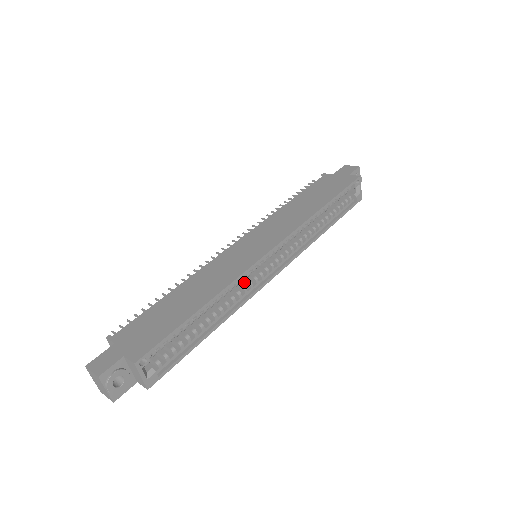
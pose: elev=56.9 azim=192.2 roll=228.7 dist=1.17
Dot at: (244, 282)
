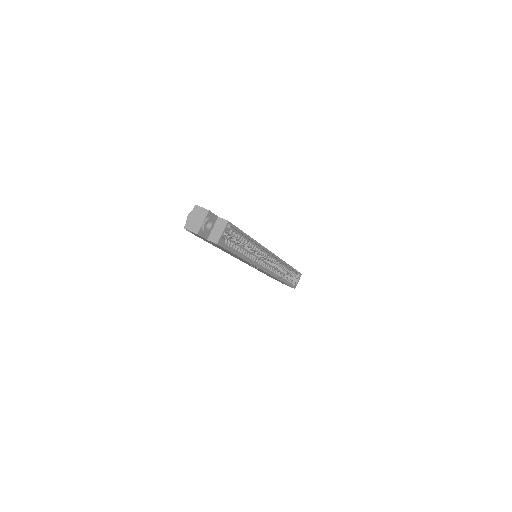
Dot at: occluded
